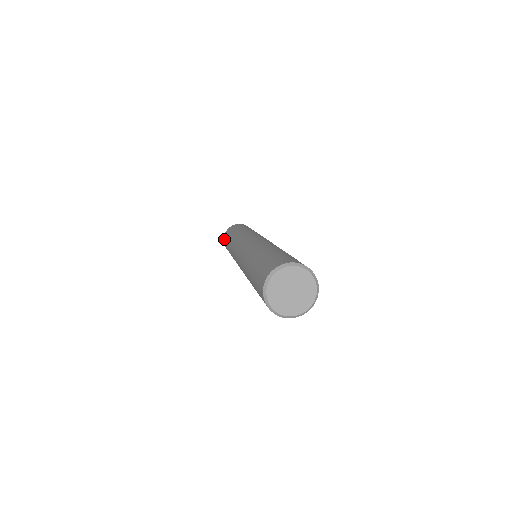
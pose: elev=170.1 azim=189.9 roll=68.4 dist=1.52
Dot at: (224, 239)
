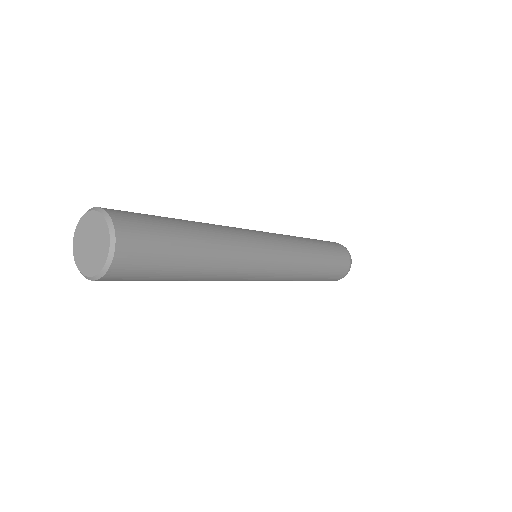
Dot at: occluded
